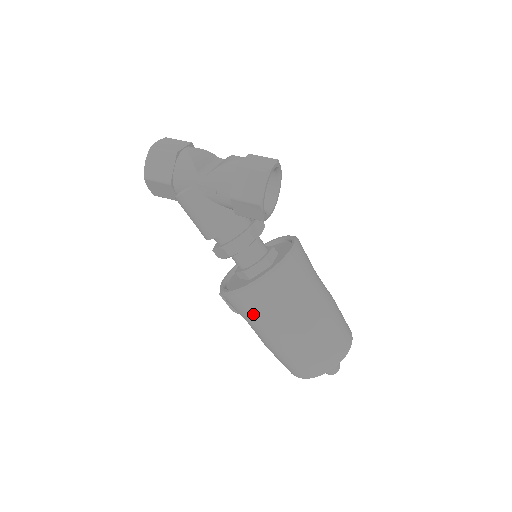
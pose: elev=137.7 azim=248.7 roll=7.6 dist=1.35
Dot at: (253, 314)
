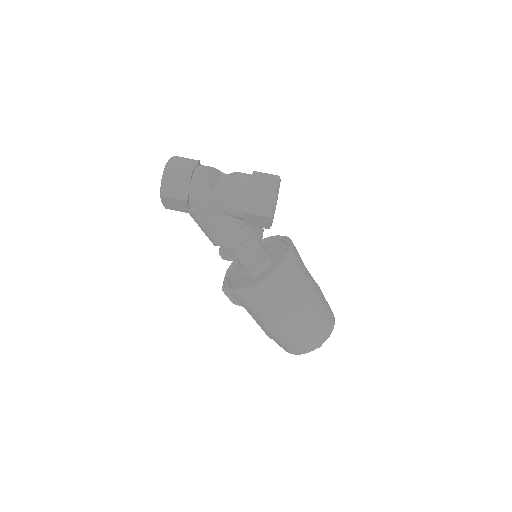
Dot at: (260, 307)
